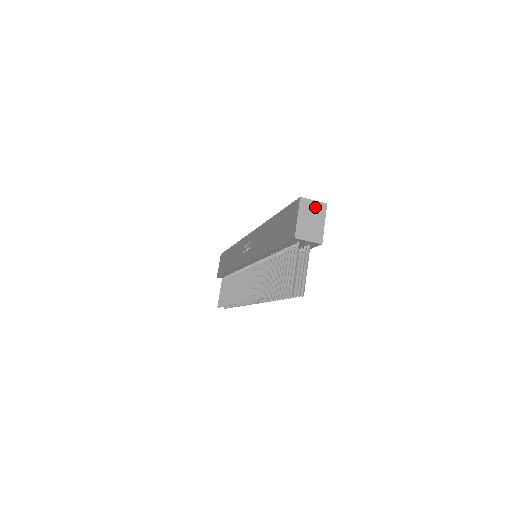
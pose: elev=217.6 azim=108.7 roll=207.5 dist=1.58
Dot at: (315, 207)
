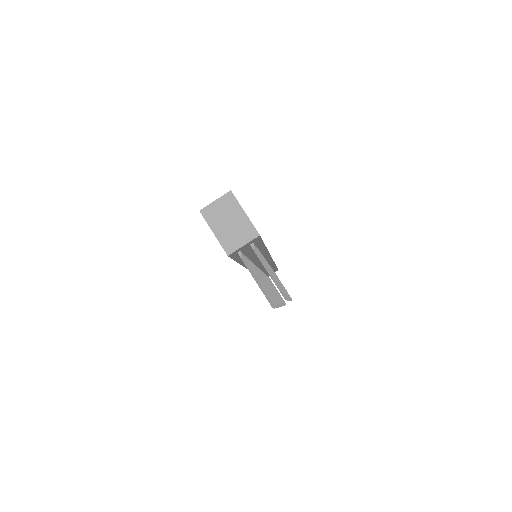
Dot at: (222, 206)
